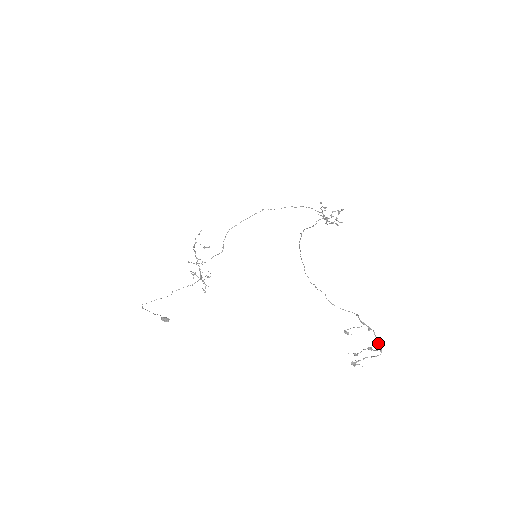
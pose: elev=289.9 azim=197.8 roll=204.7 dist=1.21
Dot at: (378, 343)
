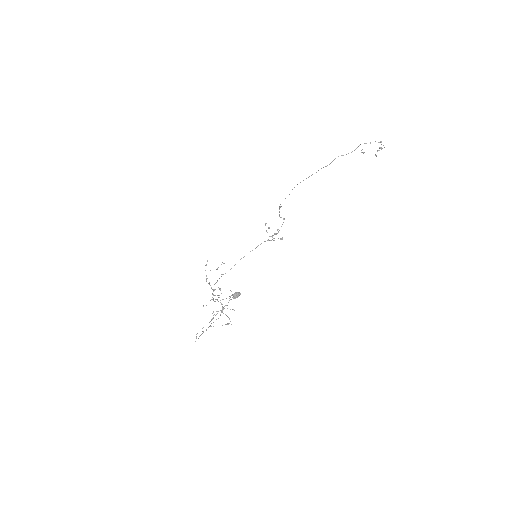
Dot at: (380, 142)
